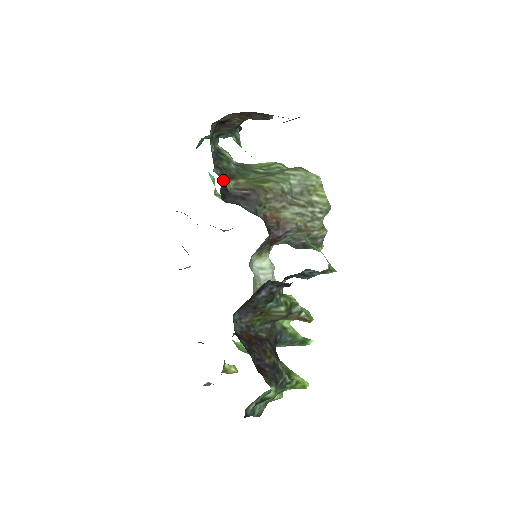
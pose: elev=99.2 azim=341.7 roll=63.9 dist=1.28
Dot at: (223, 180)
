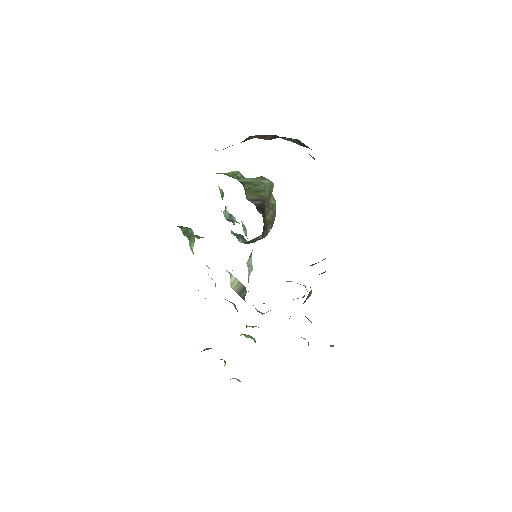
Dot at: occluded
